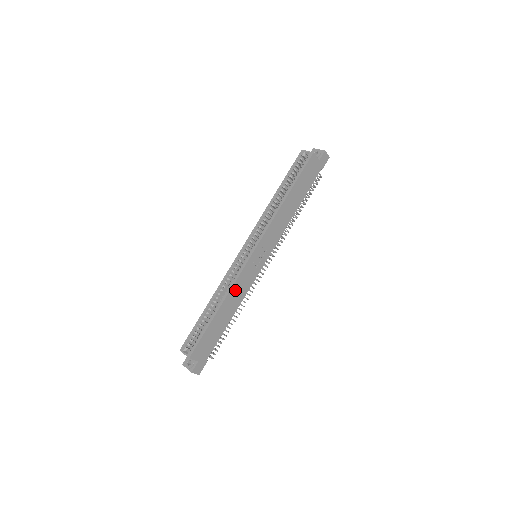
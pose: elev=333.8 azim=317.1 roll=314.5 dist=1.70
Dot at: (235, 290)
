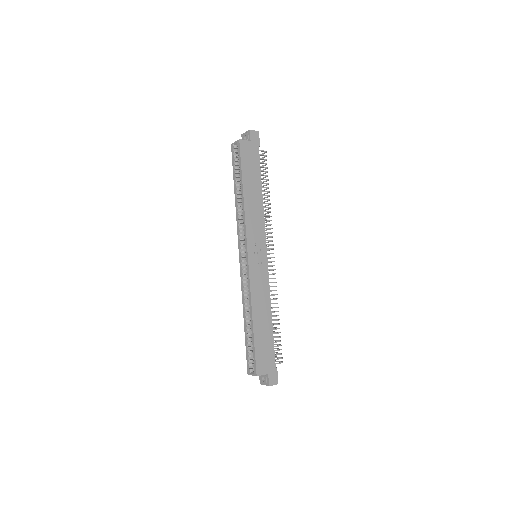
Dot at: (256, 296)
